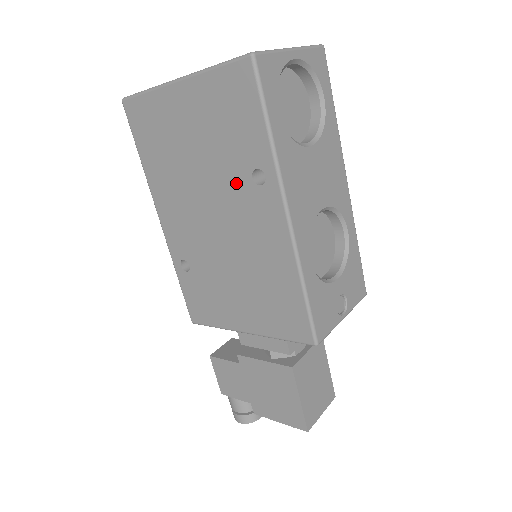
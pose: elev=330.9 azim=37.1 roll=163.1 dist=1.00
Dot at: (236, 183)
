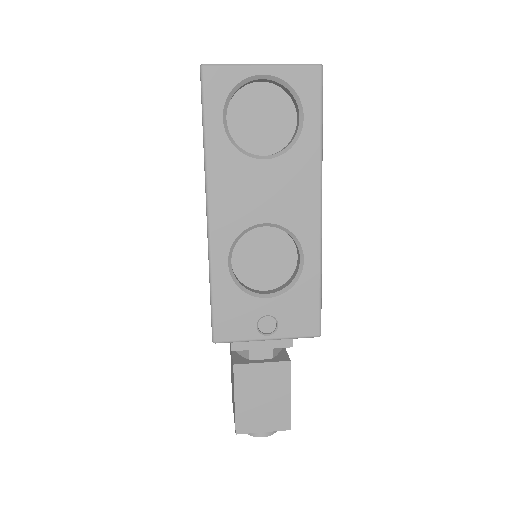
Dot at: occluded
